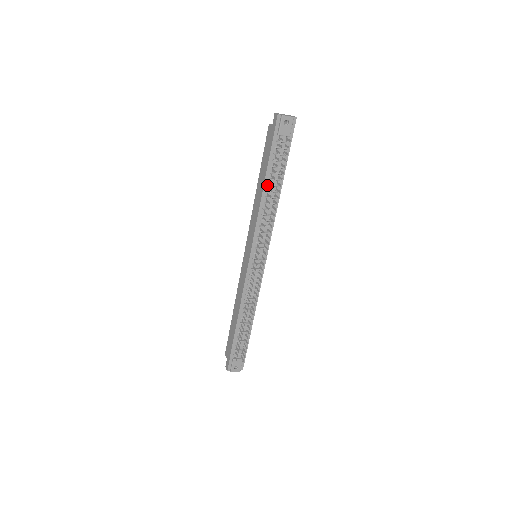
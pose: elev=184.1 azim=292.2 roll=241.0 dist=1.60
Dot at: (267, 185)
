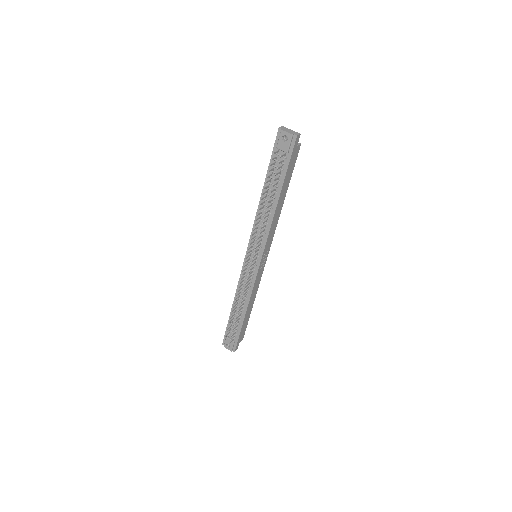
Dot at: occluded
